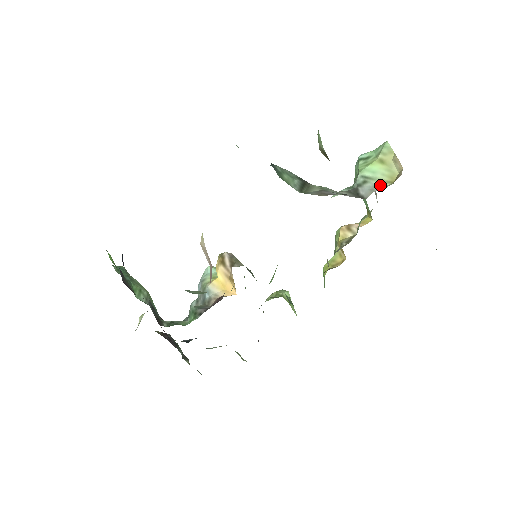
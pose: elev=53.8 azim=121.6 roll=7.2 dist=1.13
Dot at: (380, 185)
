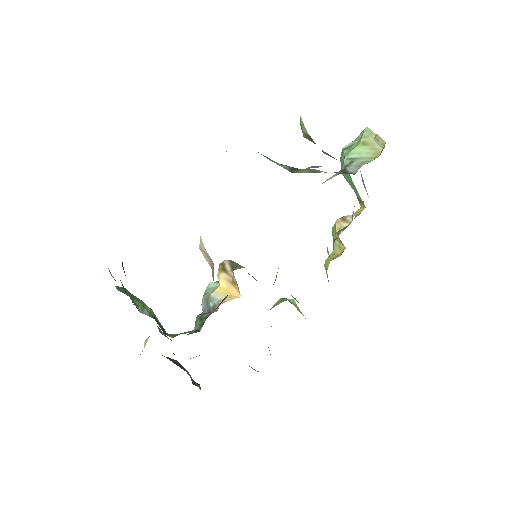
Dot at: (366, 161)
